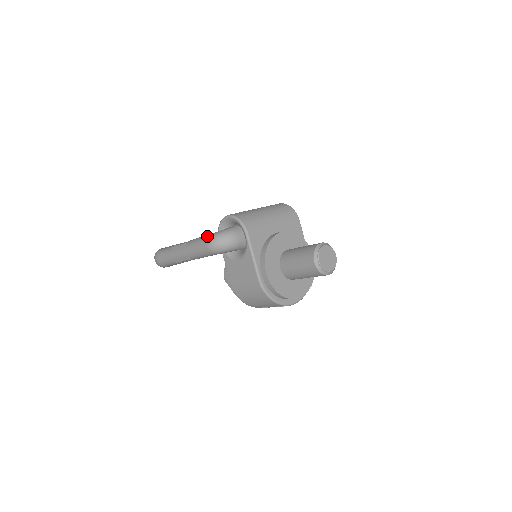
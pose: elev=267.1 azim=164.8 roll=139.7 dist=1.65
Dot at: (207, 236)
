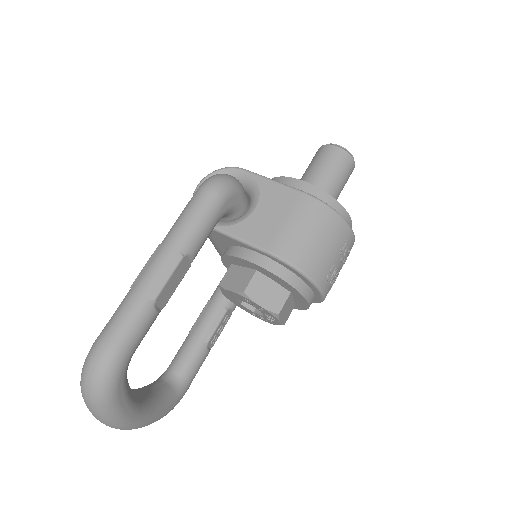
Dot at: occluded
